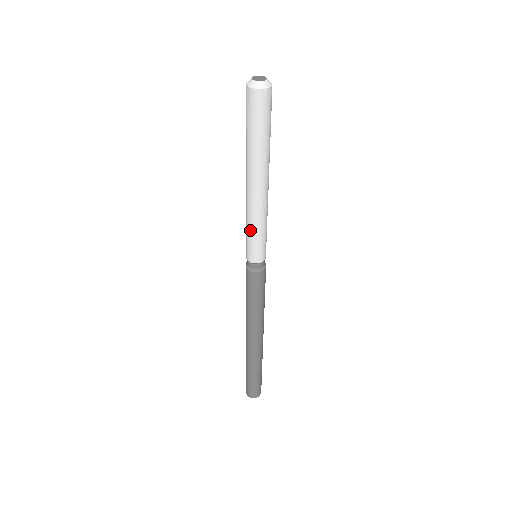
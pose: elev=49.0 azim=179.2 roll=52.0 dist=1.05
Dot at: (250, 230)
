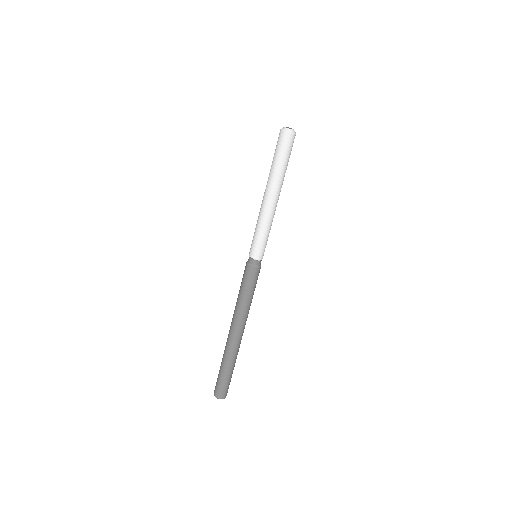
Dot at: (256, 229)
